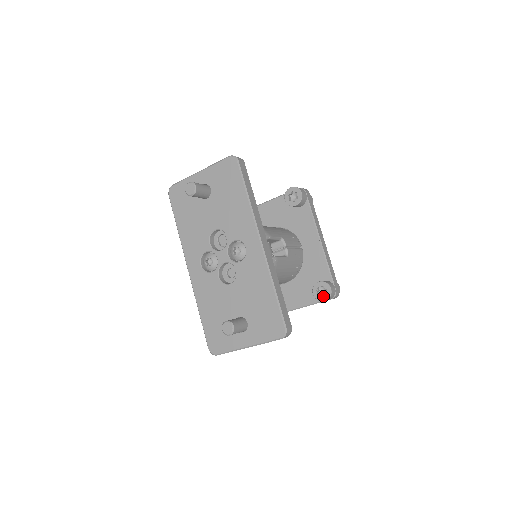
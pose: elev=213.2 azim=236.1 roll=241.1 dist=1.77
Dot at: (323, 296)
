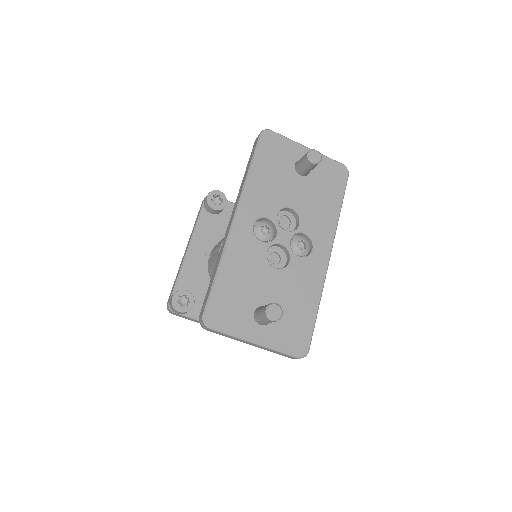
Dot at: occluded
